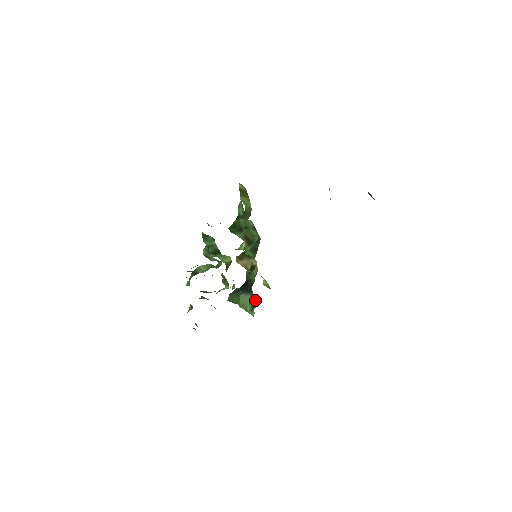
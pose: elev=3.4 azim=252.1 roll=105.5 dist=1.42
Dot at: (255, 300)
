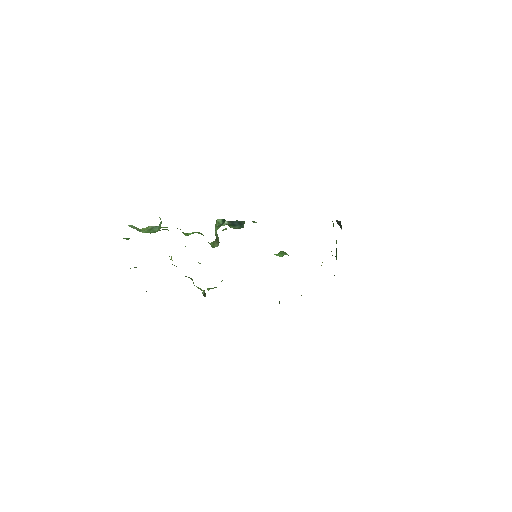
Dot at: occluded
